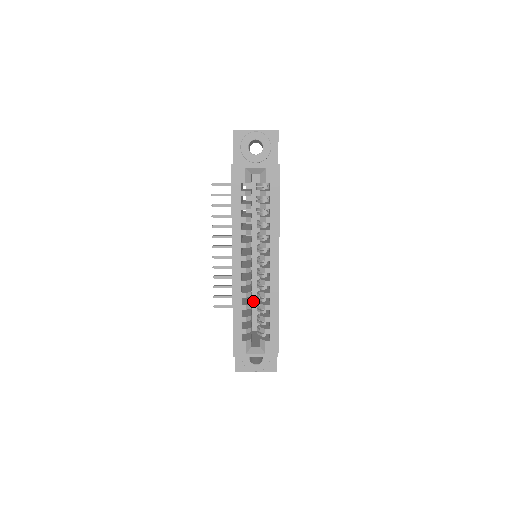
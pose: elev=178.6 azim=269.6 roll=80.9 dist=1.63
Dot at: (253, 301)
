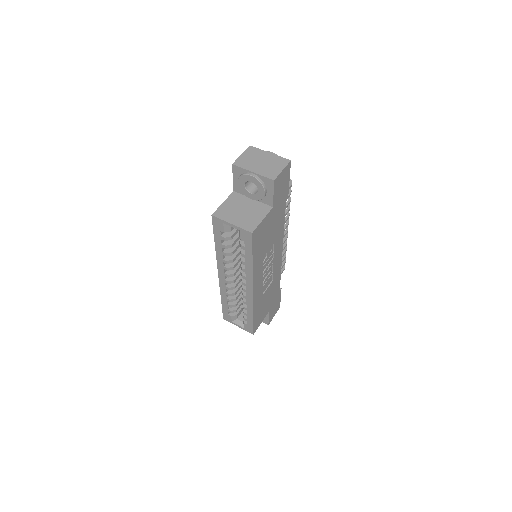
Dot at: occluded
